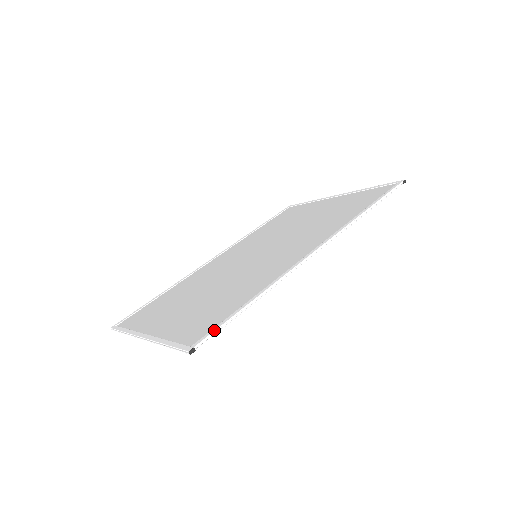
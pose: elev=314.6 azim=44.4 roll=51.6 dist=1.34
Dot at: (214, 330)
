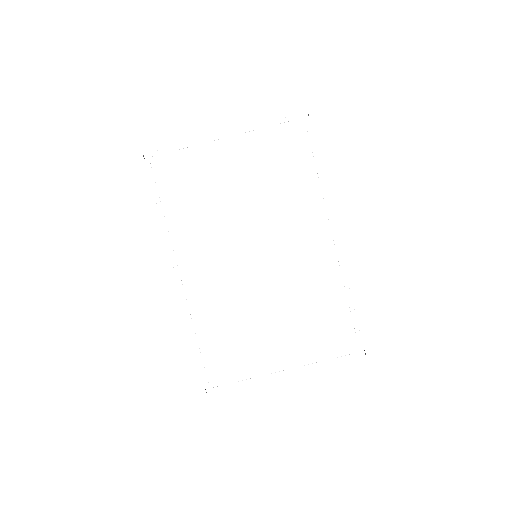
Dot at: (360, 335)
